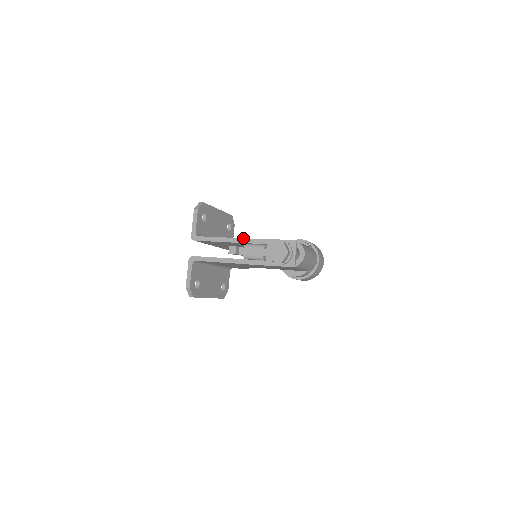
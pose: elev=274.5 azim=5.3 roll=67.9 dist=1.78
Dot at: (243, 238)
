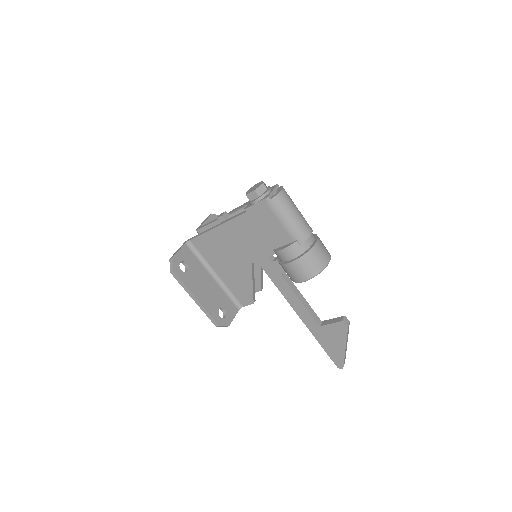
Dot at: occluded
